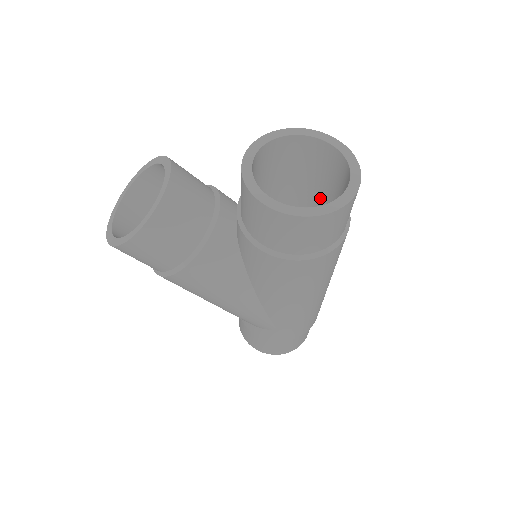
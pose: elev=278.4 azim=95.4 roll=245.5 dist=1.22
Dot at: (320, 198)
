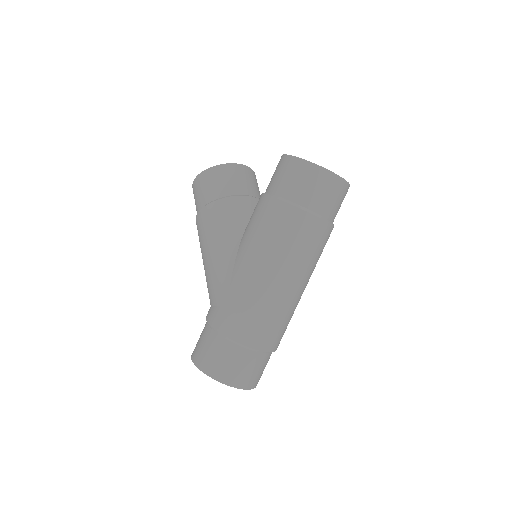
Dot at: occluded
